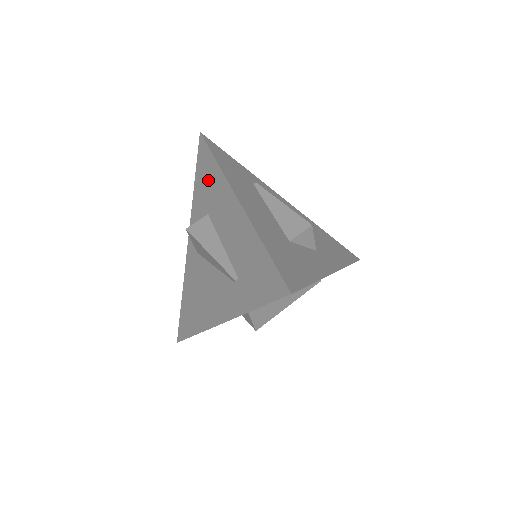
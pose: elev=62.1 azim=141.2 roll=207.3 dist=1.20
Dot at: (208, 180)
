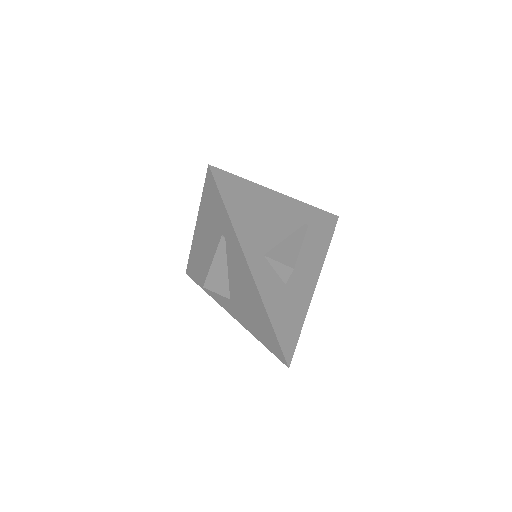
Dot at: (198, 268)
